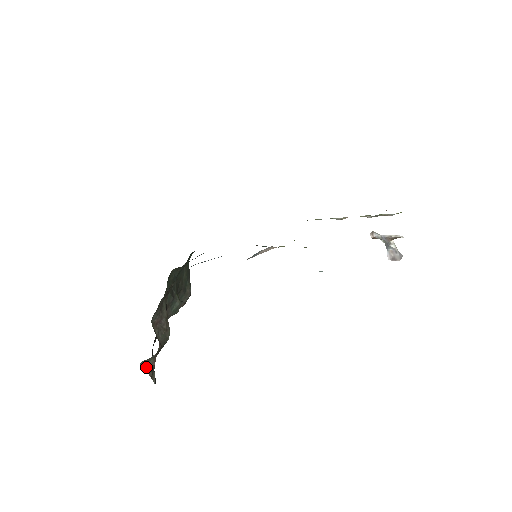
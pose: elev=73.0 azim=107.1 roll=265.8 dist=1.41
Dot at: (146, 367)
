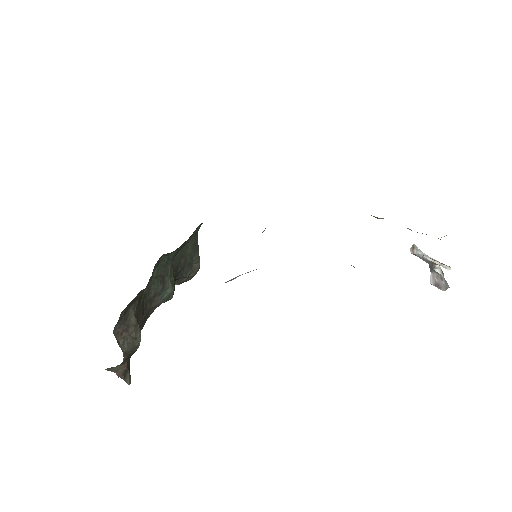
Dot at: (115, 371)
